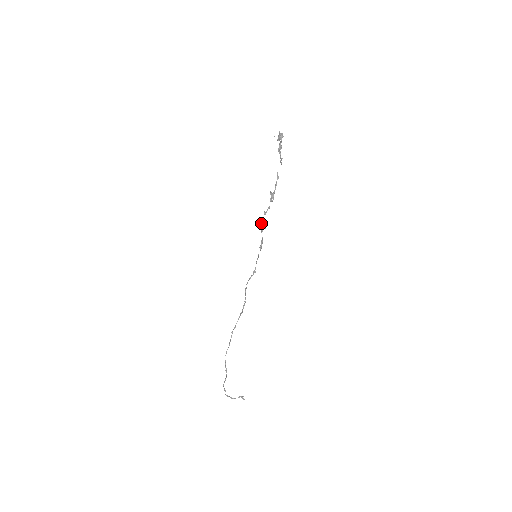
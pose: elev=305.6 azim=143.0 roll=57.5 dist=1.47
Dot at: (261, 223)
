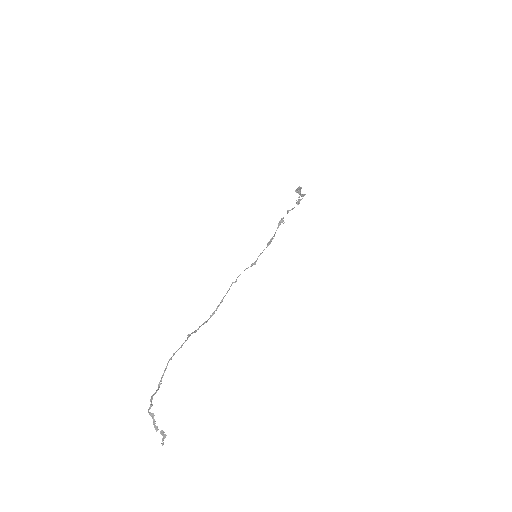
Dot at: (281, 218)
